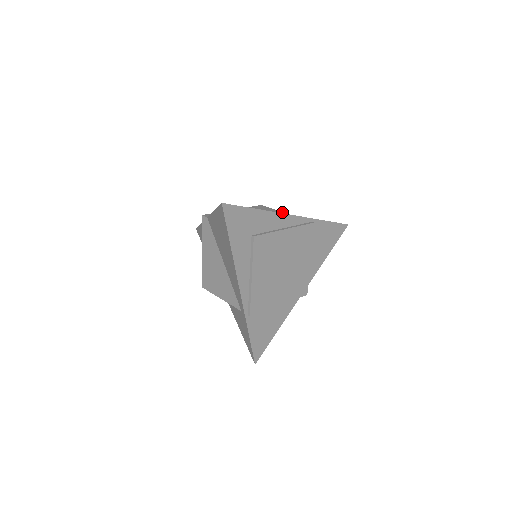
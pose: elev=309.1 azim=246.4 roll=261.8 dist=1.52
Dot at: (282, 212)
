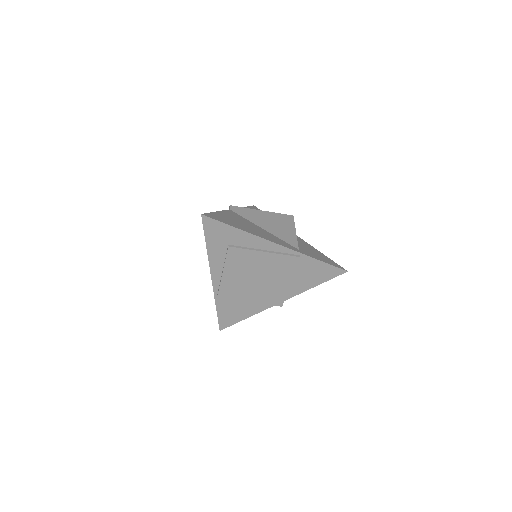
Dot at: (295, 232)
